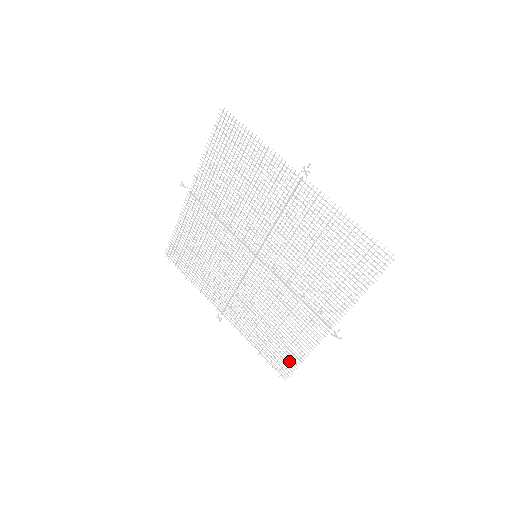
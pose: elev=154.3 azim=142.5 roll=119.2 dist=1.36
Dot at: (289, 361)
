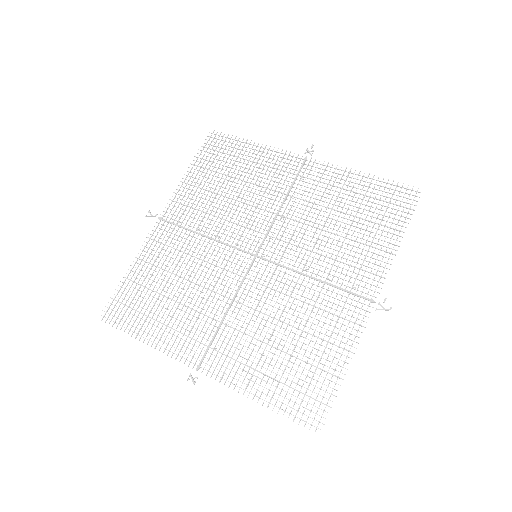
Dot at: occluded
